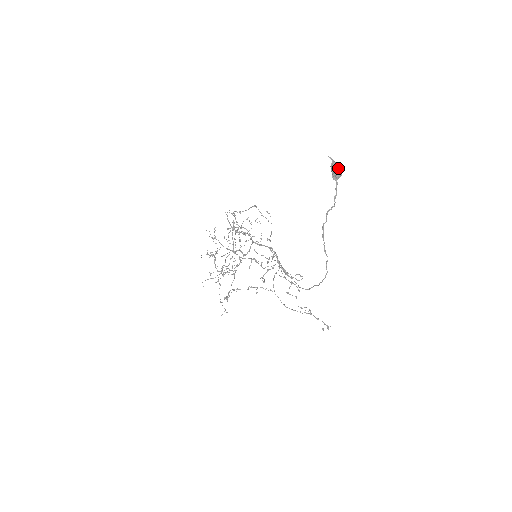
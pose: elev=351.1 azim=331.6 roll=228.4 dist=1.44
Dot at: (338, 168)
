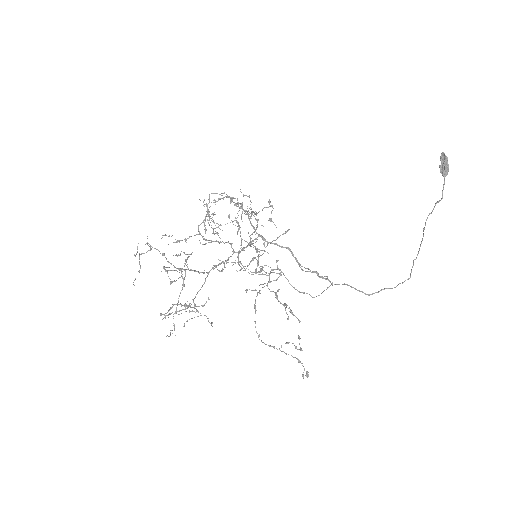
Dot at: (446, 167)
